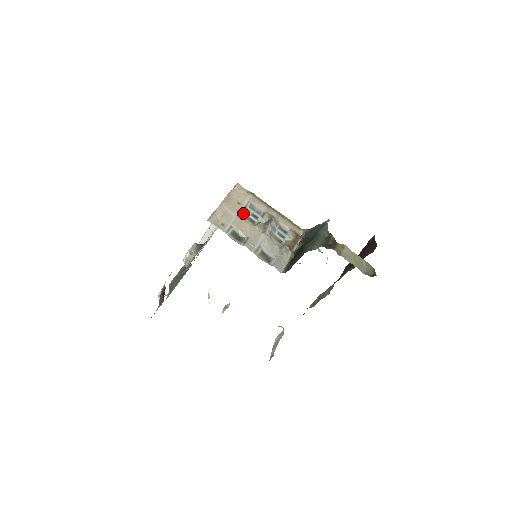
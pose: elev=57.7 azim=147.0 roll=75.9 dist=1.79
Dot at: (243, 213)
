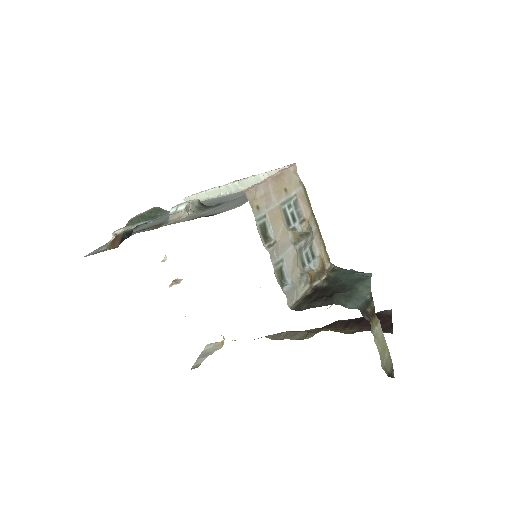
Dot at: (284, 206)
